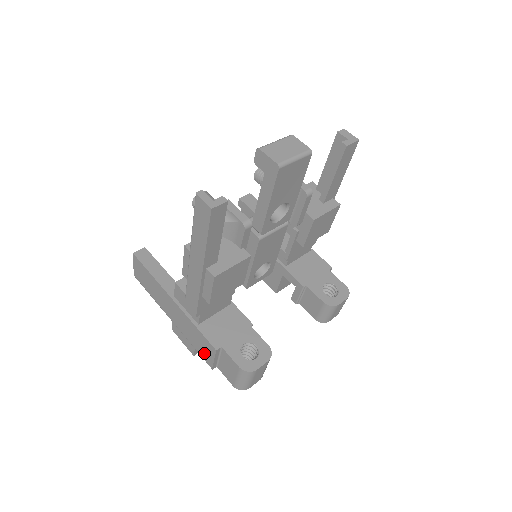
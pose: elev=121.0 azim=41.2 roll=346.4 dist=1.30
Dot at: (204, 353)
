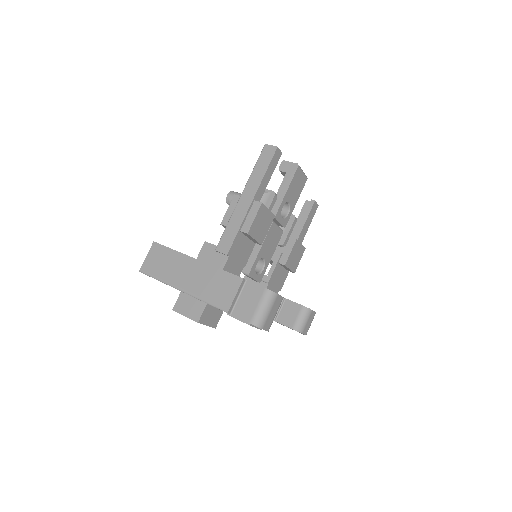
Dot at: (223, 297)
